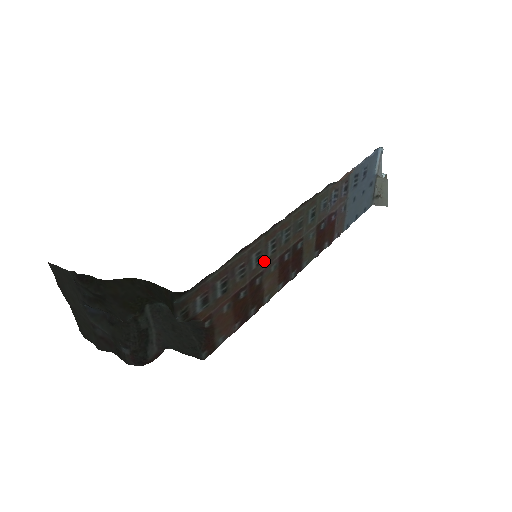
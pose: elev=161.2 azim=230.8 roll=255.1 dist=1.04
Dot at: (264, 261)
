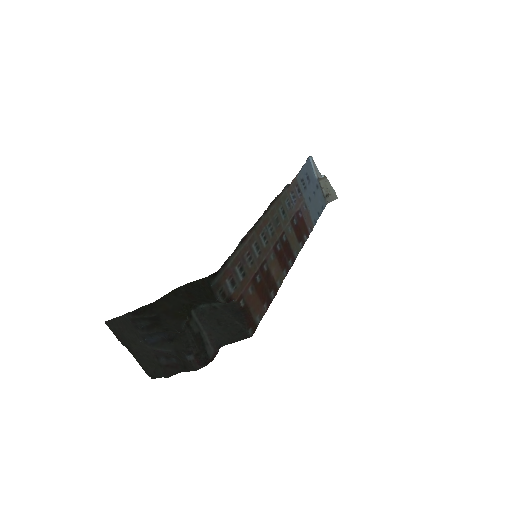
Dot at: (263, 251)
